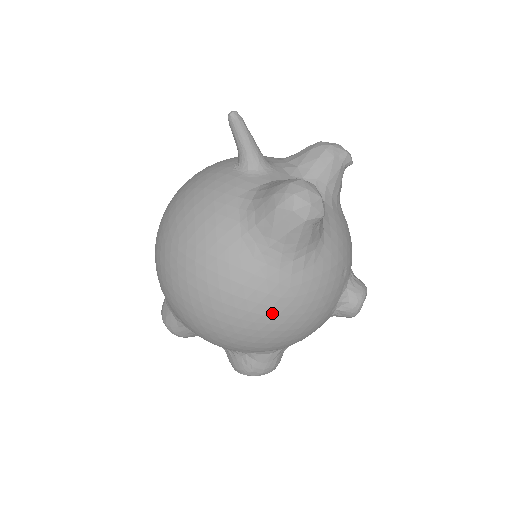
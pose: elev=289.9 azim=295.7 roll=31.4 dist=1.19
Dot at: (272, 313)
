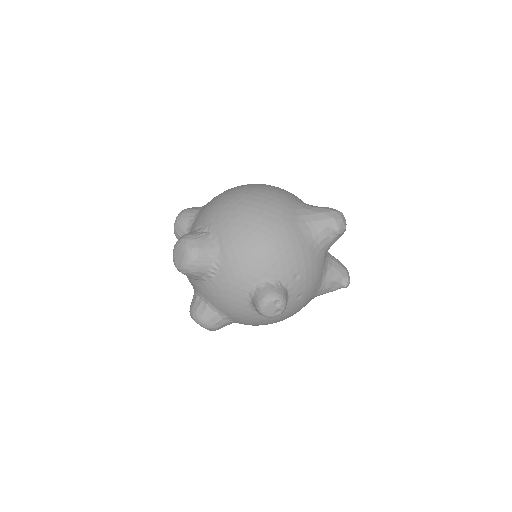
Dot at: (269, 216)
